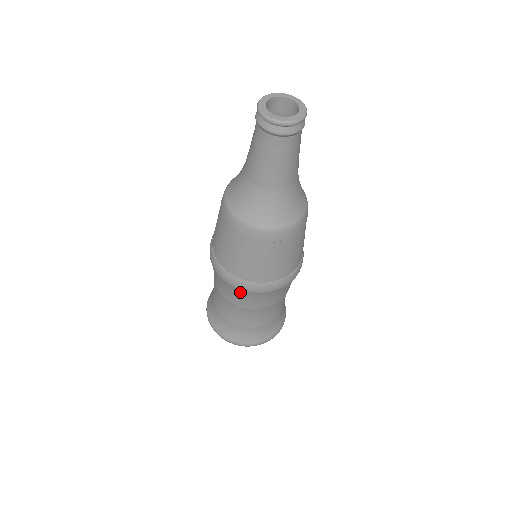
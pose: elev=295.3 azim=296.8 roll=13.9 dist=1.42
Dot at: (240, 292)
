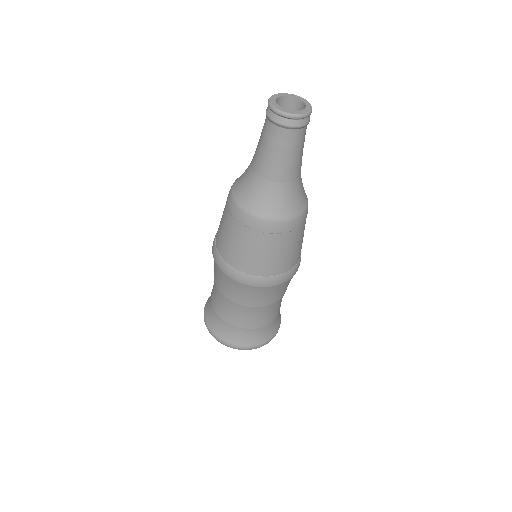
Dot at: (243, 288)
